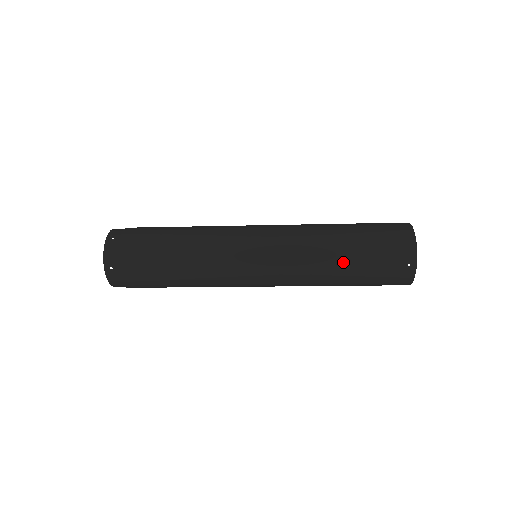
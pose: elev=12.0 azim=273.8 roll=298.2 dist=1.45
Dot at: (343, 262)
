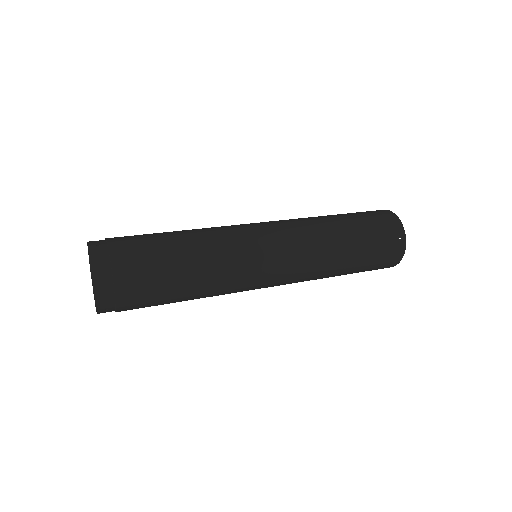
Dot at: (349, 242)
